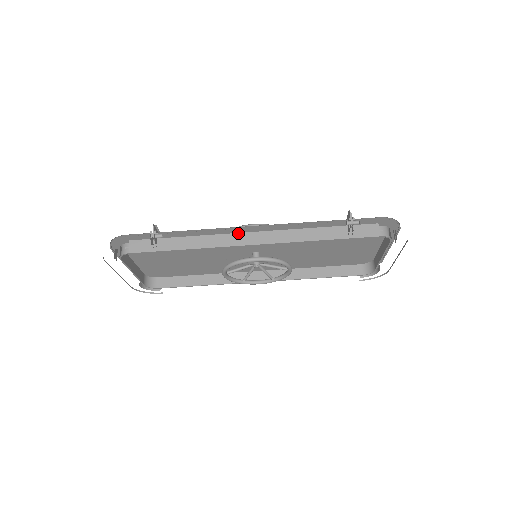
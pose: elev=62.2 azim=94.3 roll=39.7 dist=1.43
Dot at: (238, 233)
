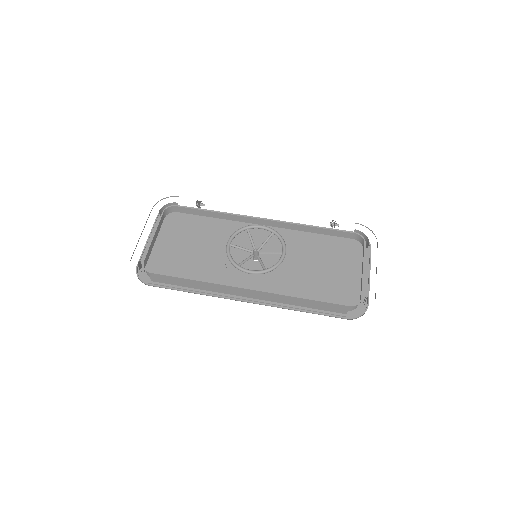
Dot at: occluded
